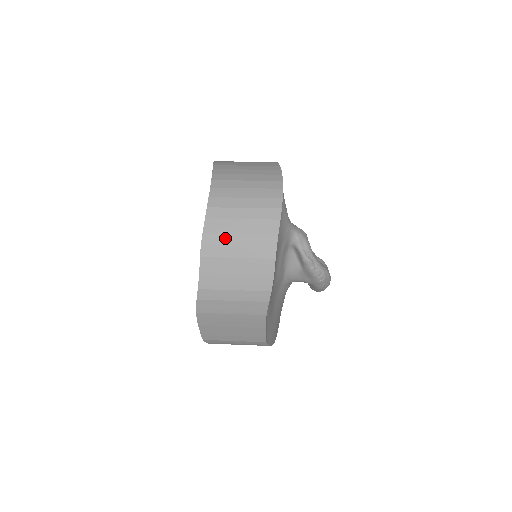
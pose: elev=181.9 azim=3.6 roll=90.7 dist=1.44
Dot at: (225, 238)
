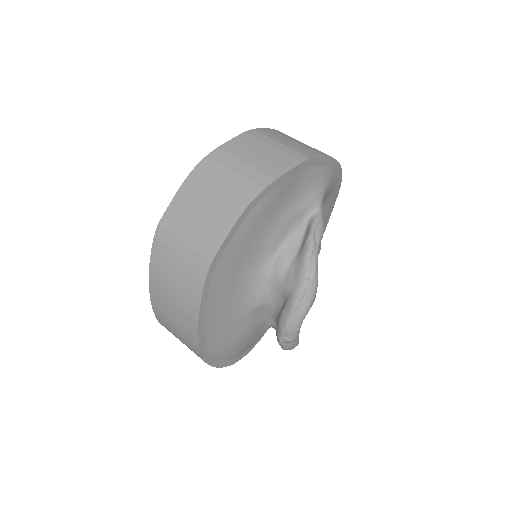
Dot at: (274, 137)
